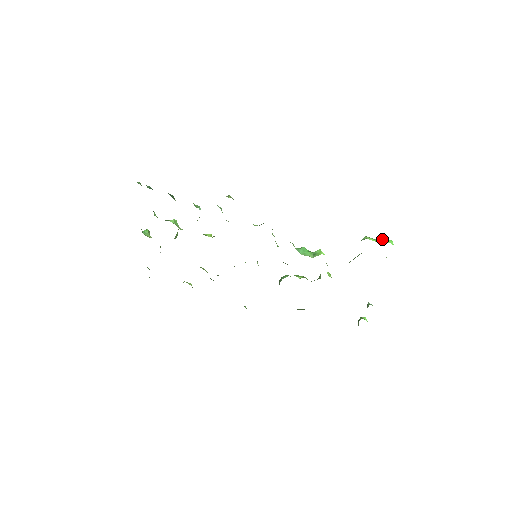
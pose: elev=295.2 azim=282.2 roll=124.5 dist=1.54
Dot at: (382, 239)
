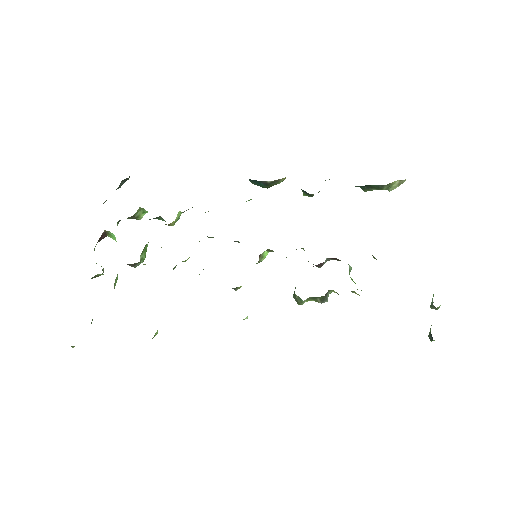
Dot at: occluded
